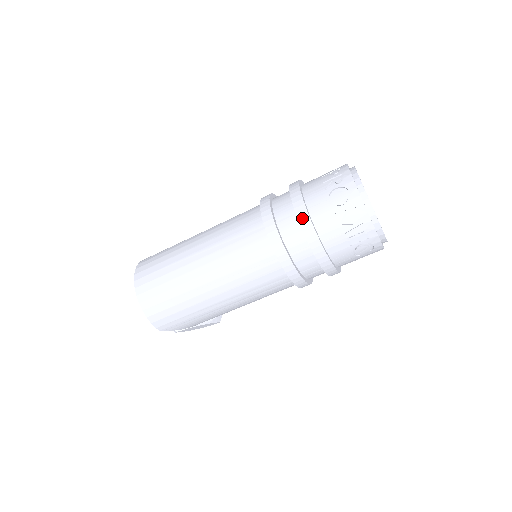
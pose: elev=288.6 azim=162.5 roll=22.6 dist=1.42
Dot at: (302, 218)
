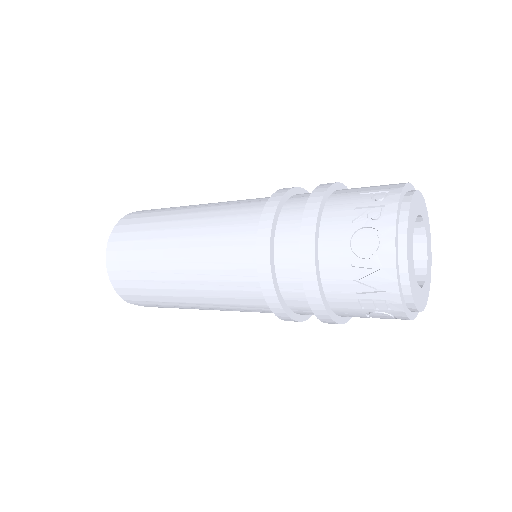
Dot at: (305, 254)
